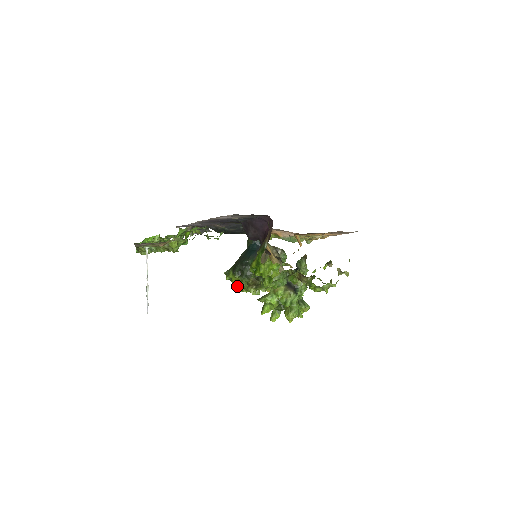
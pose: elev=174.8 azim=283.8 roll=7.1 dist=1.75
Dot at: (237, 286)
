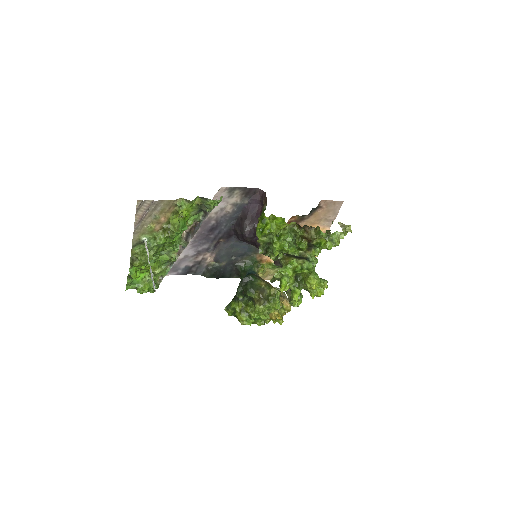
Dot at: (243, 315)
